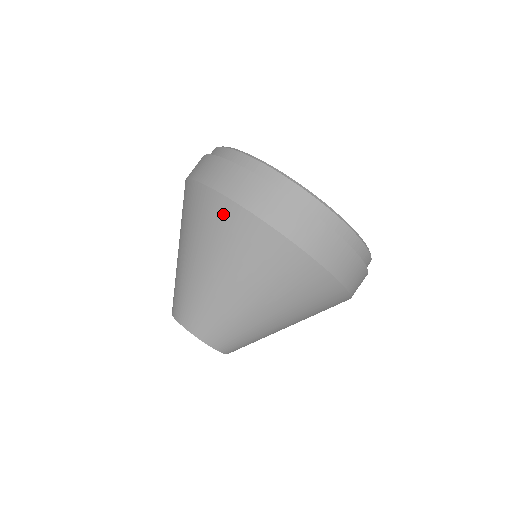
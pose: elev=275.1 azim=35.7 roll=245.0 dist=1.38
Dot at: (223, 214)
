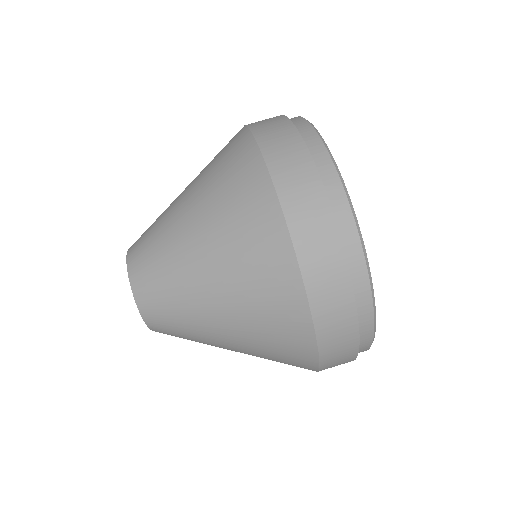
Dot at: (266, 231)
